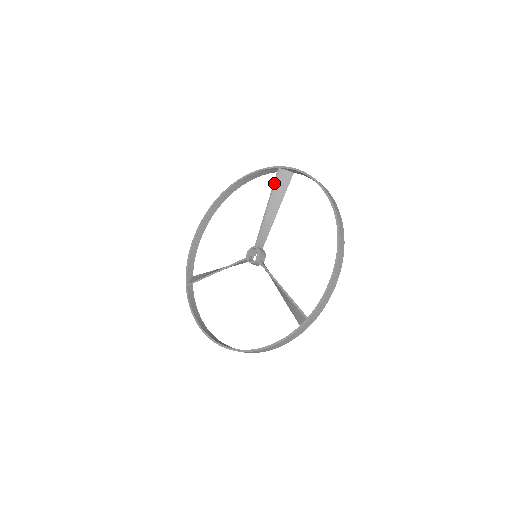
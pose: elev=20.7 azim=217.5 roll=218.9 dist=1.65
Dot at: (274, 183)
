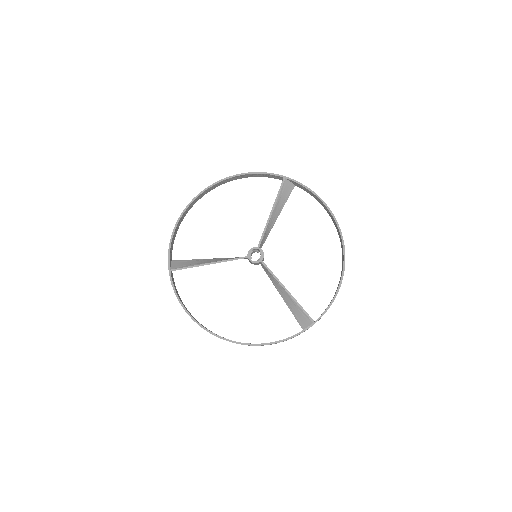
Dot at: (279, 191)
